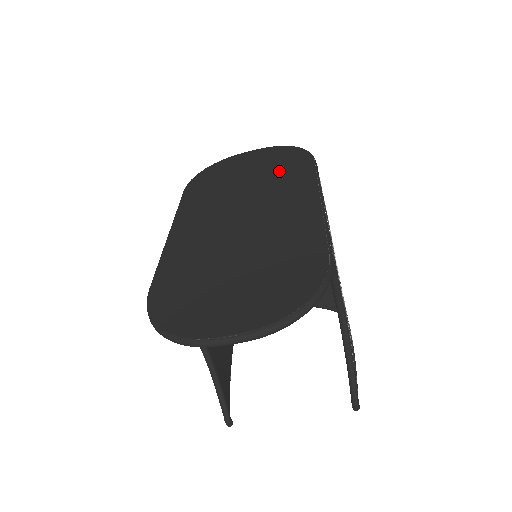
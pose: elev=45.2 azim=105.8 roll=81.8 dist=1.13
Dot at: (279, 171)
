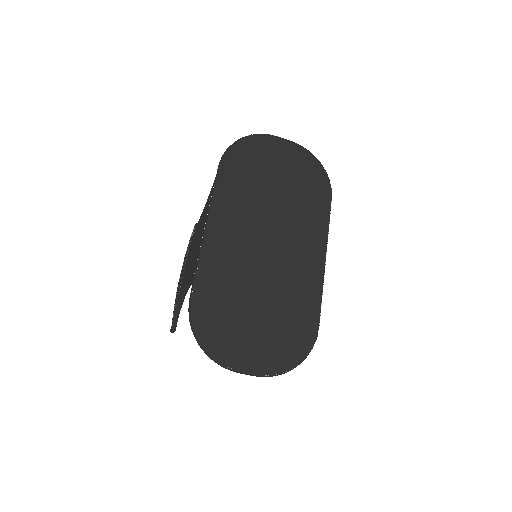
Dot at: (304, 195)
